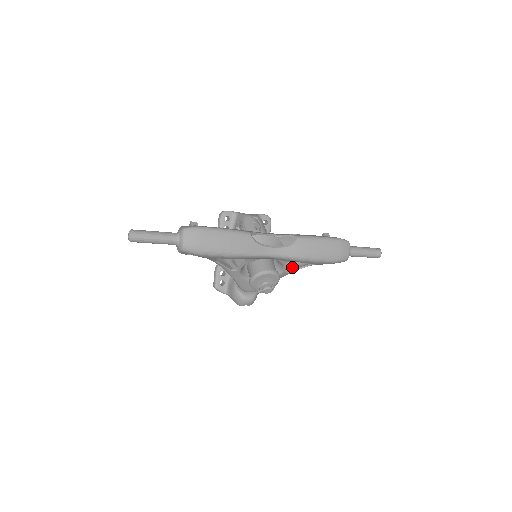
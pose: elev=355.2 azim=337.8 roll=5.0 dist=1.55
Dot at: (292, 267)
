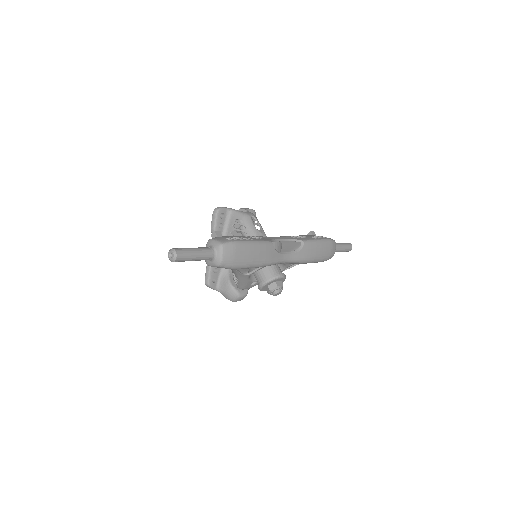
Dot at: occluded
